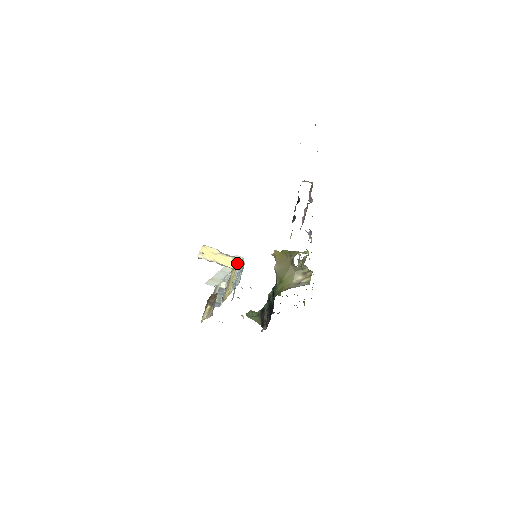
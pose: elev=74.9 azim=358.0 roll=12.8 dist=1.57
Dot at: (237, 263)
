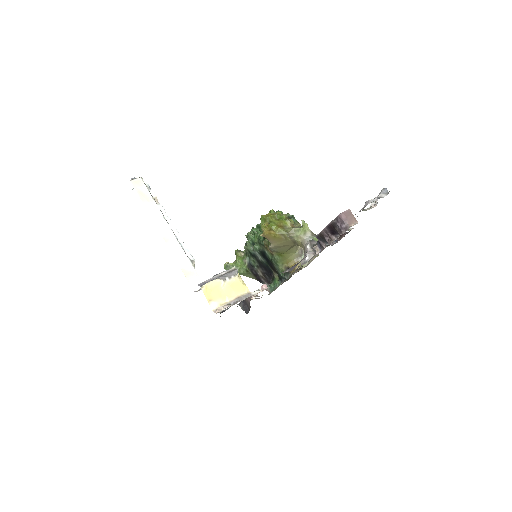
Dot at: occluded
